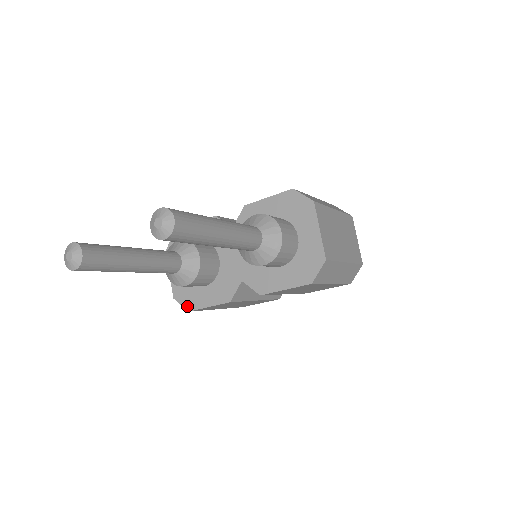
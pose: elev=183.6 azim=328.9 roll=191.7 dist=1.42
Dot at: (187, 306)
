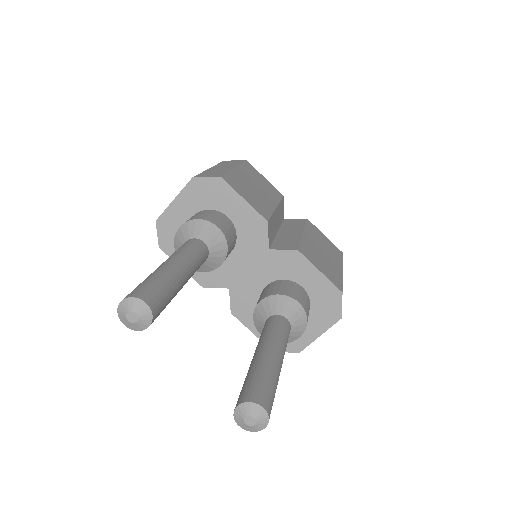
Dot at: (162, 243)
